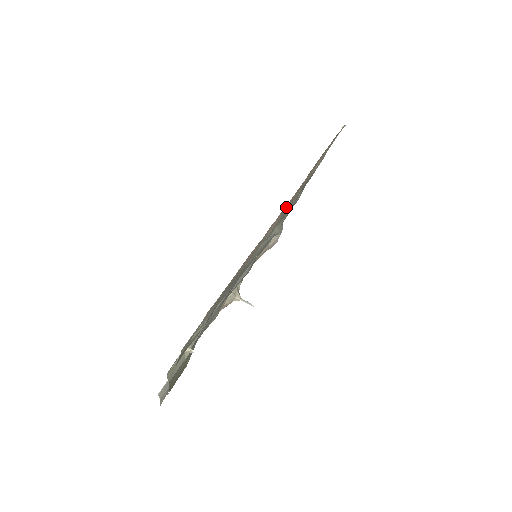
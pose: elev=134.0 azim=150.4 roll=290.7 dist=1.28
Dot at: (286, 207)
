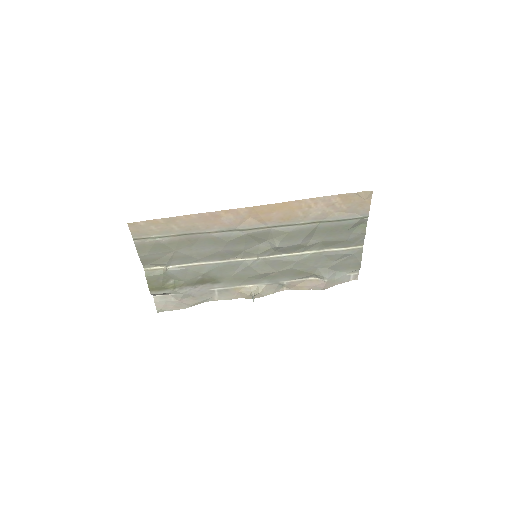
Dot at: (259, 213)
